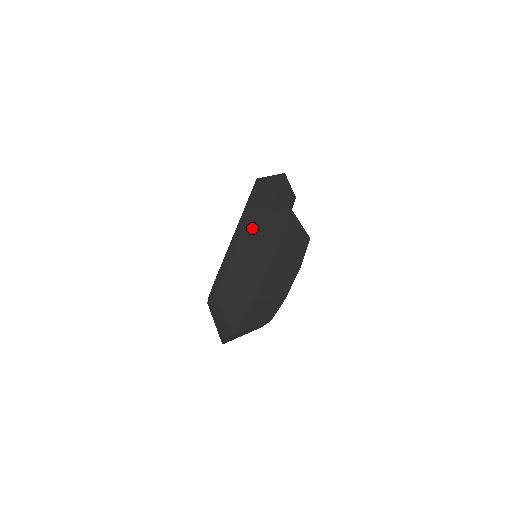
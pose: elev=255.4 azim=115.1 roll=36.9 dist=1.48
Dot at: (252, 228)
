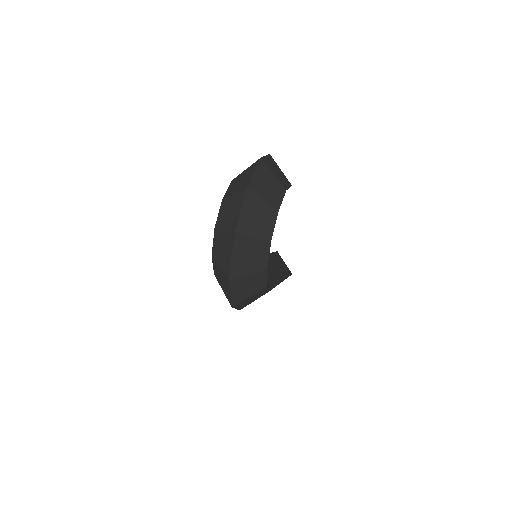
Dot at: occluded
